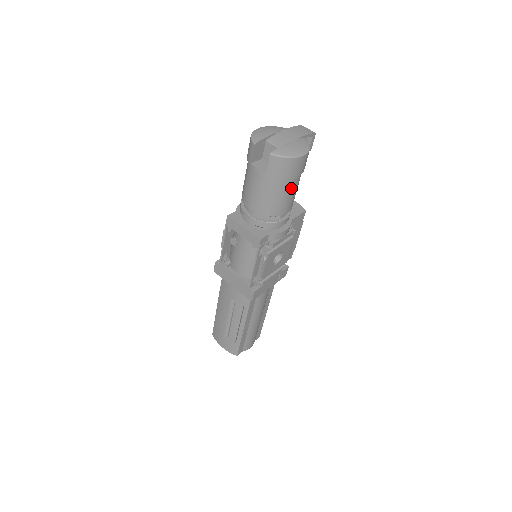
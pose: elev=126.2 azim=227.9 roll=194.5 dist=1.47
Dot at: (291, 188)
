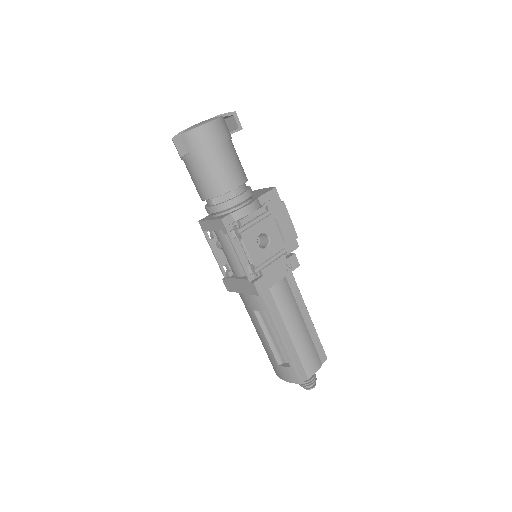
Dot at: (222, 159)
